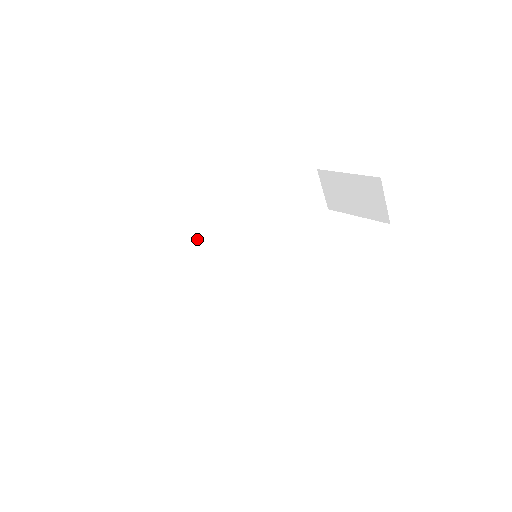
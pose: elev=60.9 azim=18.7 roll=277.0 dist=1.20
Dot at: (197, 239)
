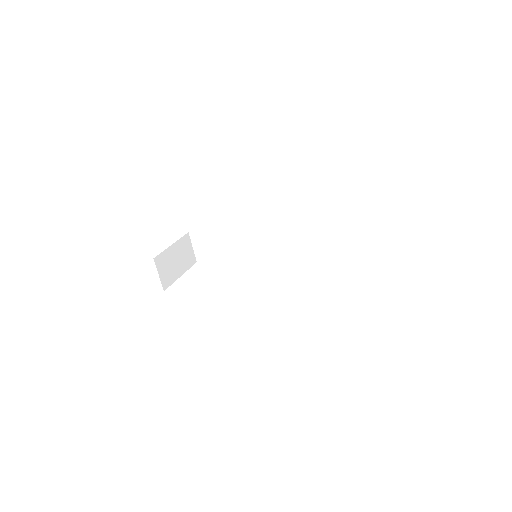
Dot at: (243, 228)
